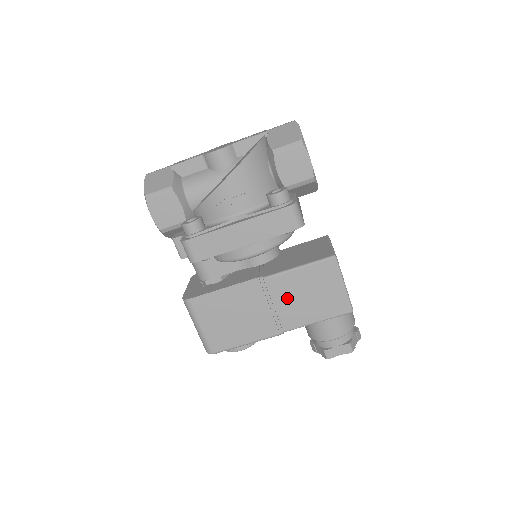
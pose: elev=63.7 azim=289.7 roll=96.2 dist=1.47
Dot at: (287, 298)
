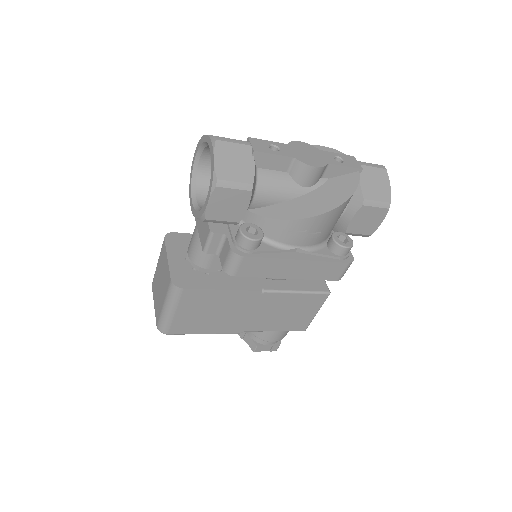
Dot at: (269, 310)
